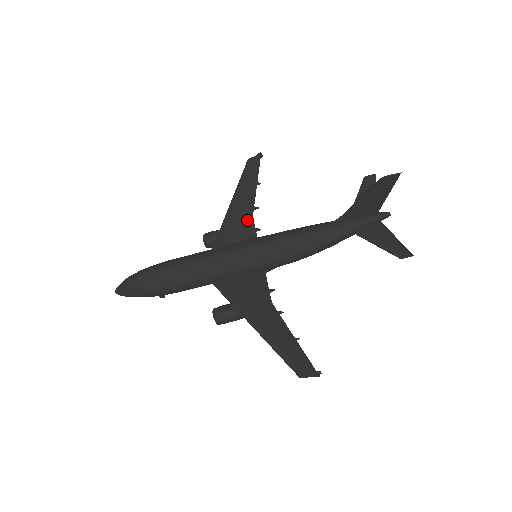
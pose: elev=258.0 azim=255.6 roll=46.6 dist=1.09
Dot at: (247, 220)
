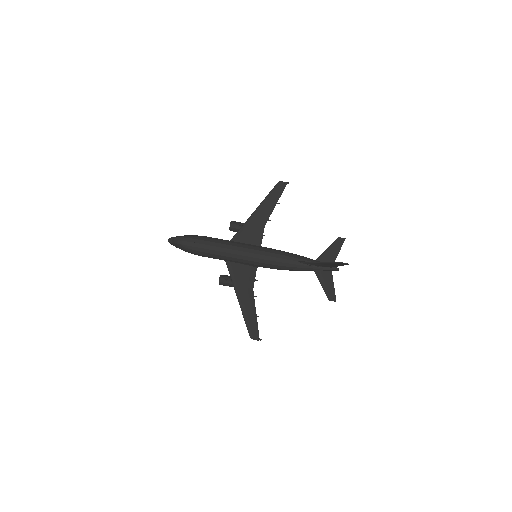
Dot at: (260, 227)
